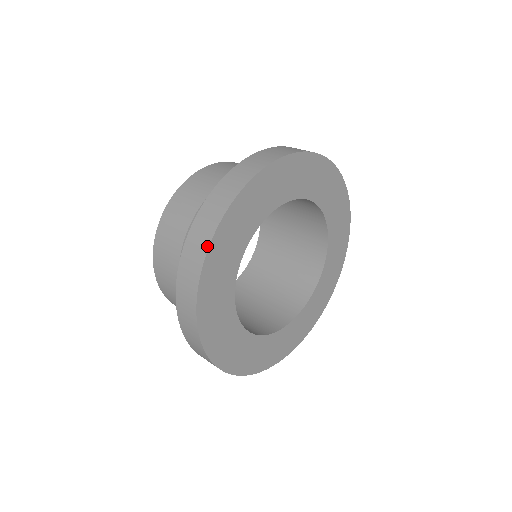
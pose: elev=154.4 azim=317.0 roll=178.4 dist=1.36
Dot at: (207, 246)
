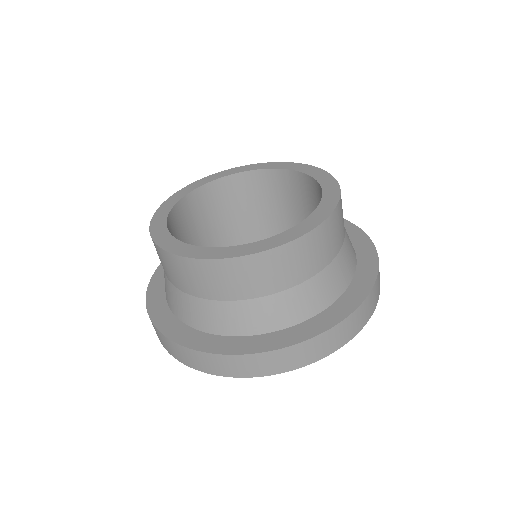
Dot at: (171, 354)
